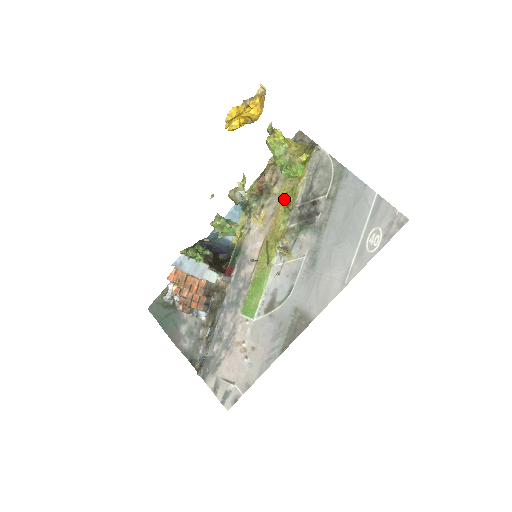
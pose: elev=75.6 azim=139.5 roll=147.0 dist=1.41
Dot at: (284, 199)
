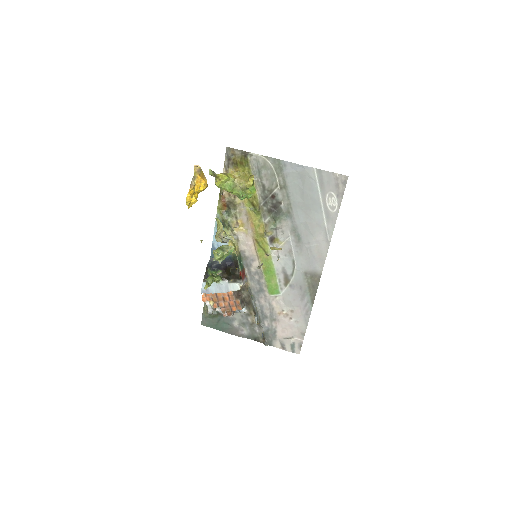
Dot at: (249, 205)
